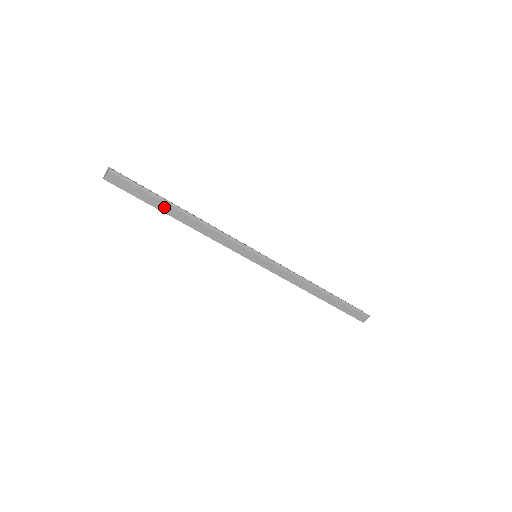
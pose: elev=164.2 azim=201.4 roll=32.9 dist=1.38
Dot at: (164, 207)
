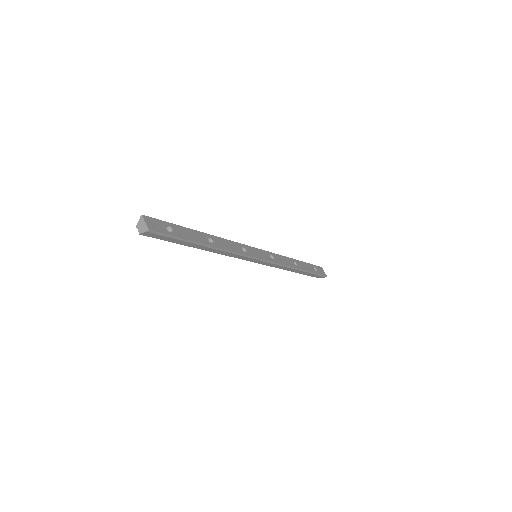
Dot at: (190, 244)
